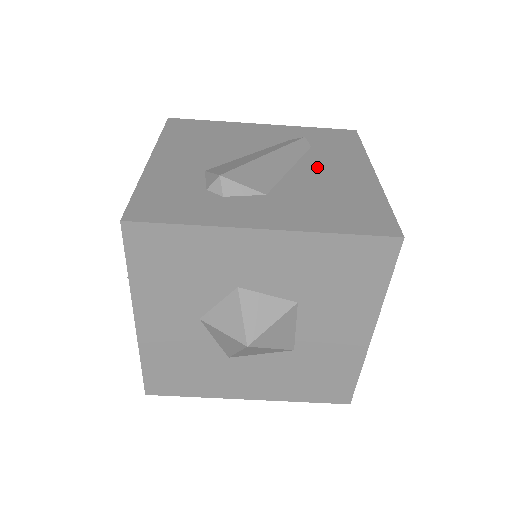
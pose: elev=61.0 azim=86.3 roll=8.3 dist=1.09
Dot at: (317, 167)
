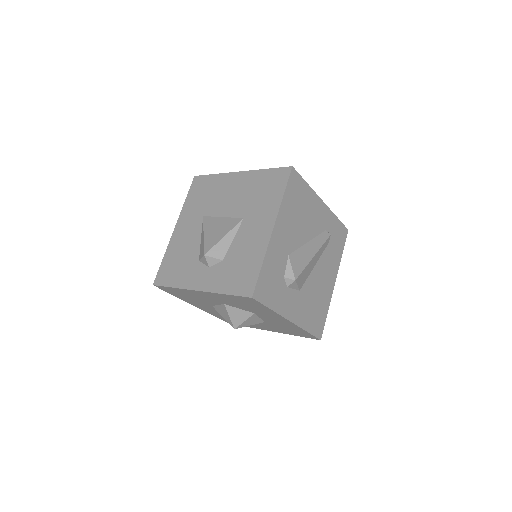
Dot at: (322, 269)
